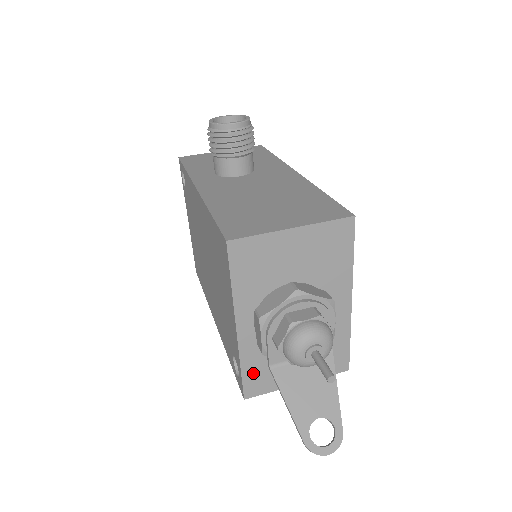
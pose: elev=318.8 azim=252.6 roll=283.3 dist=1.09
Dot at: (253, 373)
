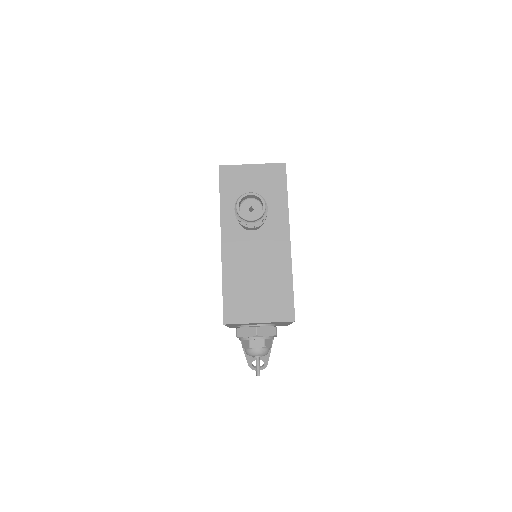
Dot at: (235, 327)
